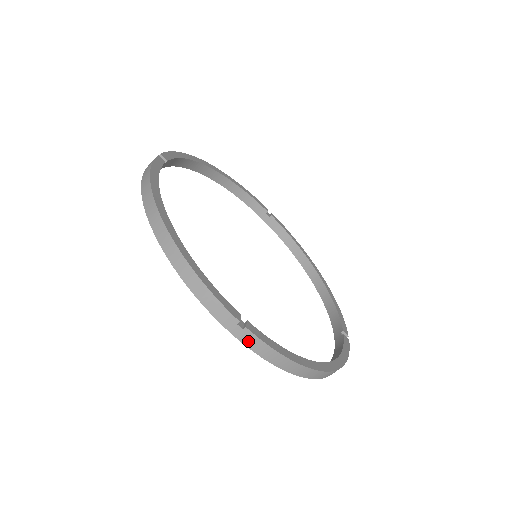
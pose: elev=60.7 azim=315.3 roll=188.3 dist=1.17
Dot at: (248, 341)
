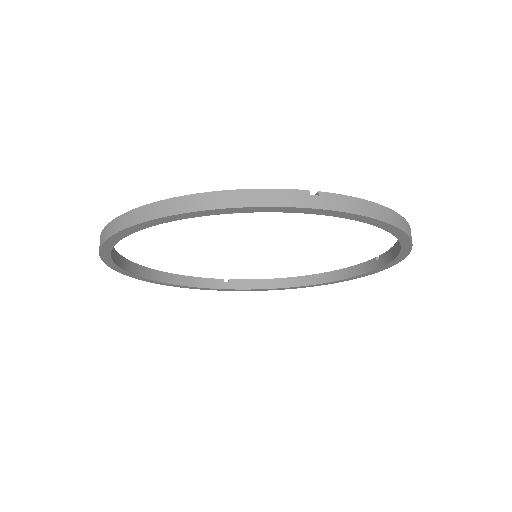
Dot at: (333, 204)
